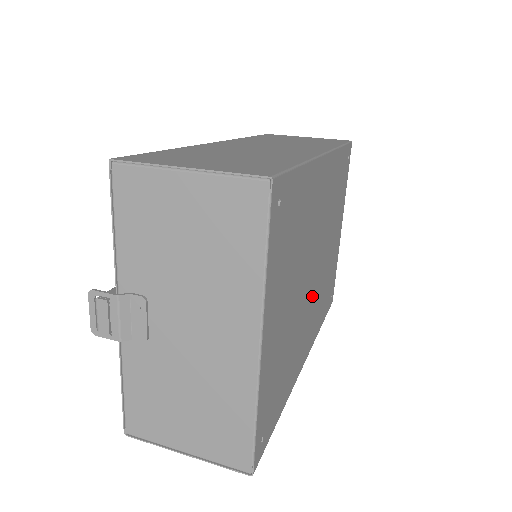
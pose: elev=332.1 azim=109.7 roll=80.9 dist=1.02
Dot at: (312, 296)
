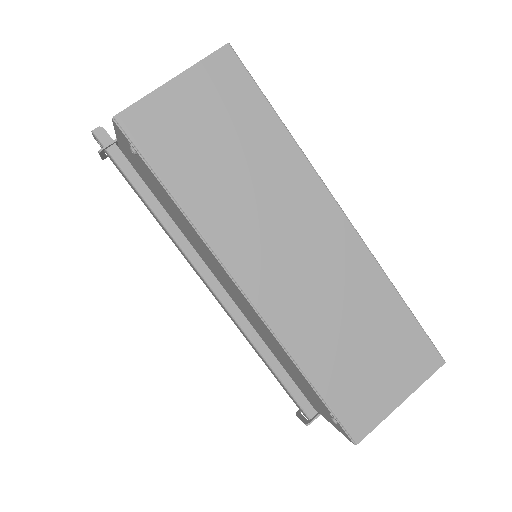
Dot at: occluded
